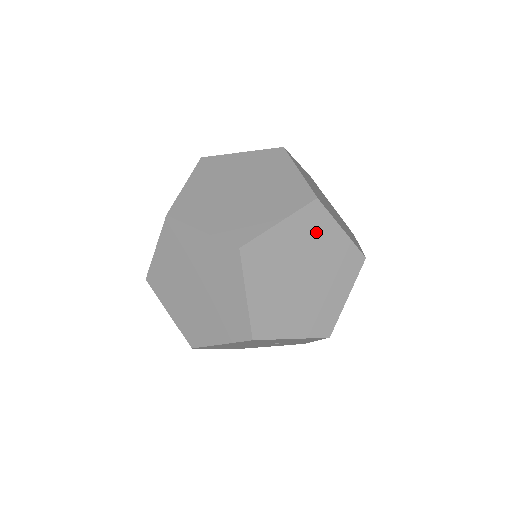
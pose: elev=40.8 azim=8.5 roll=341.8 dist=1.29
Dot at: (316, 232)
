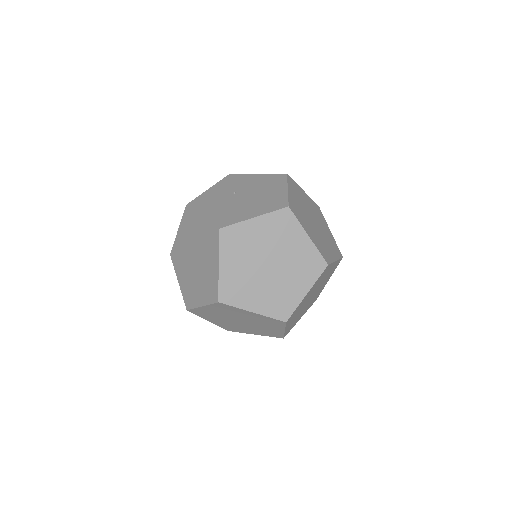
Dot at: (232, 311)
